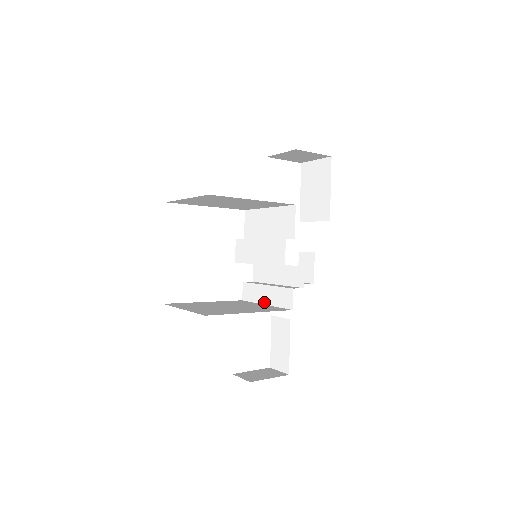
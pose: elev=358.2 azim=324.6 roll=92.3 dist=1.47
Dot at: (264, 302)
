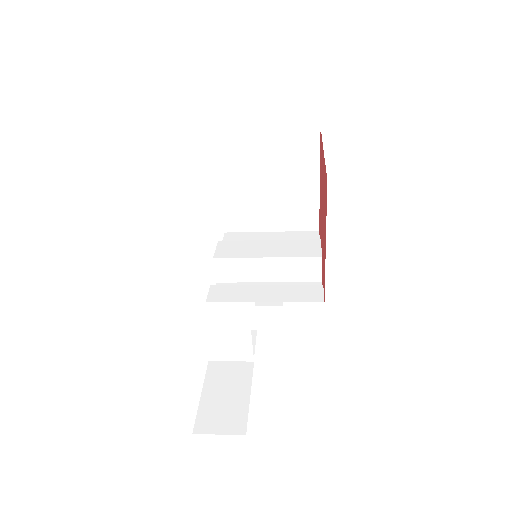
Dot at: (262, 299)
